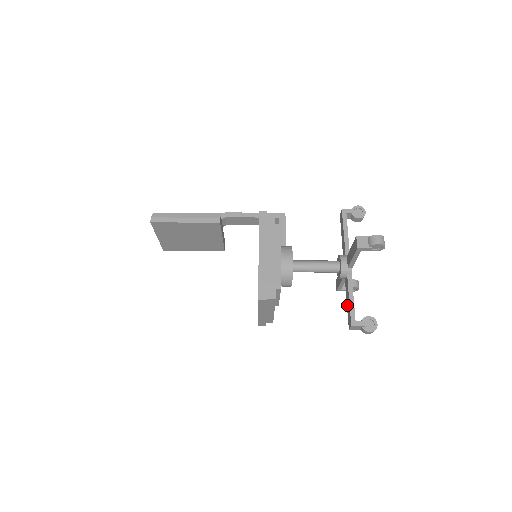
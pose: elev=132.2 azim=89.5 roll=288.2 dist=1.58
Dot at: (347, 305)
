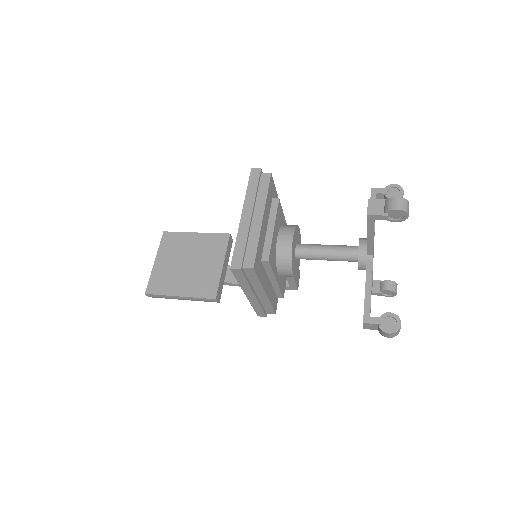
Dot at: occluded
